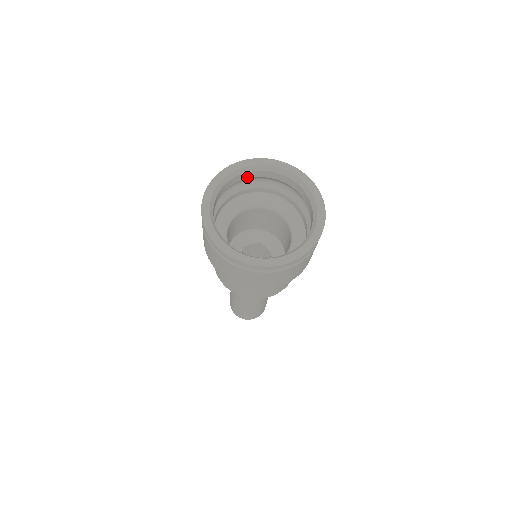
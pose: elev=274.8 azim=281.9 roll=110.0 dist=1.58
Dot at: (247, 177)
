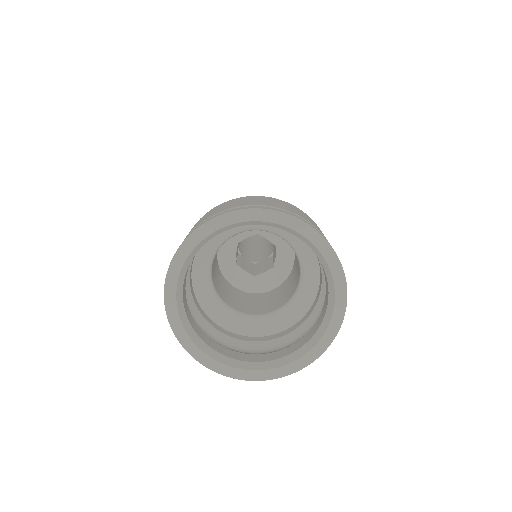
Dot at: occluded
